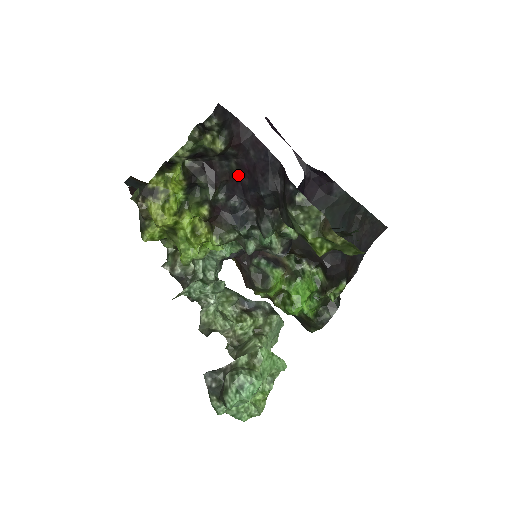
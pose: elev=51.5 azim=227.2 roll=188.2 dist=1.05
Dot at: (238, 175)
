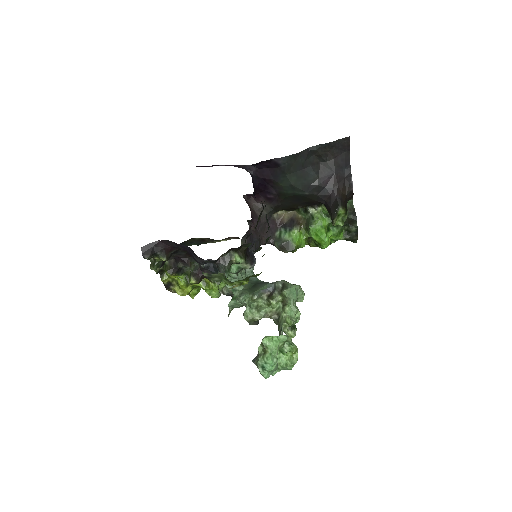
Dot at: occluded
